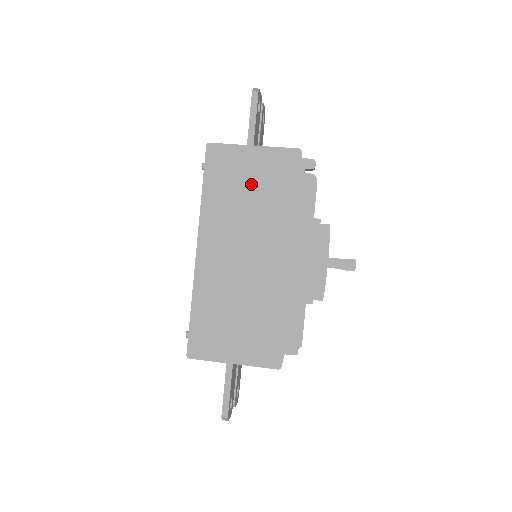
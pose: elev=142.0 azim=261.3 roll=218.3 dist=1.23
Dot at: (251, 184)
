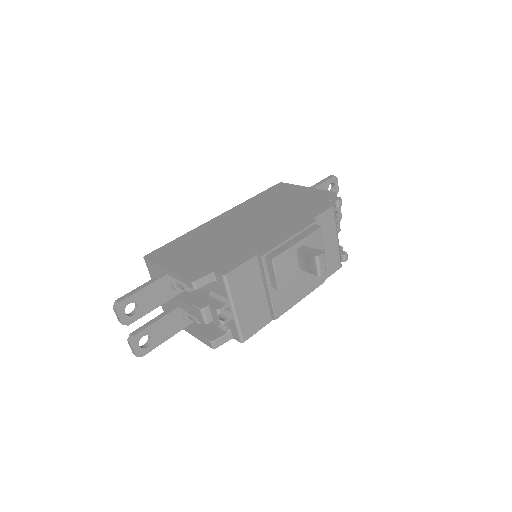
Dot at: (287, 199)
